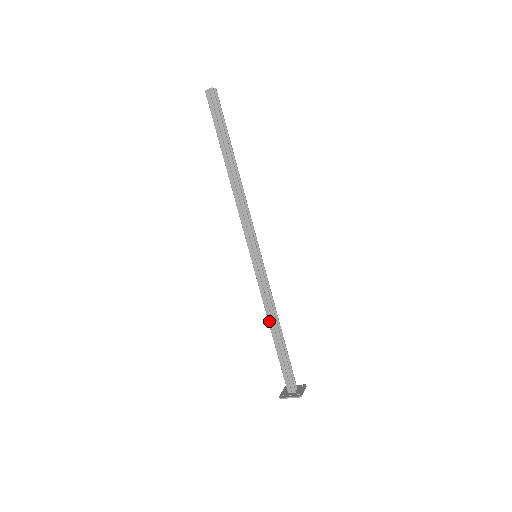
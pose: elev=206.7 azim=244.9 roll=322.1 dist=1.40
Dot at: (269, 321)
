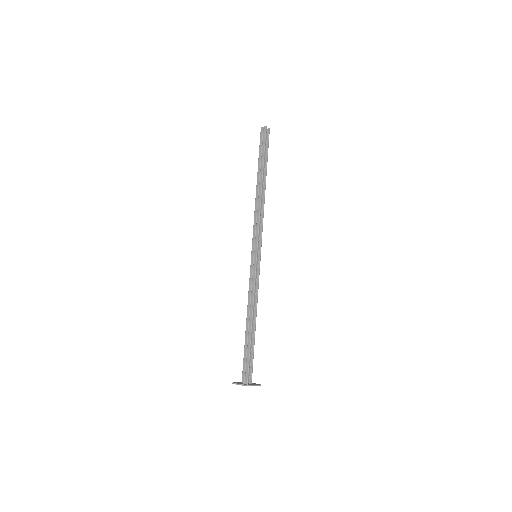
Dot at: (247, 312)
